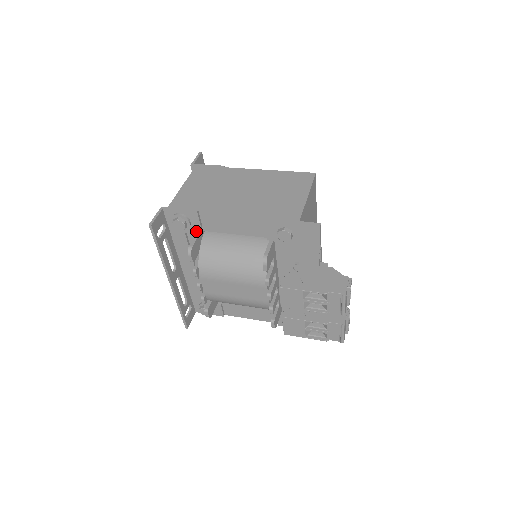
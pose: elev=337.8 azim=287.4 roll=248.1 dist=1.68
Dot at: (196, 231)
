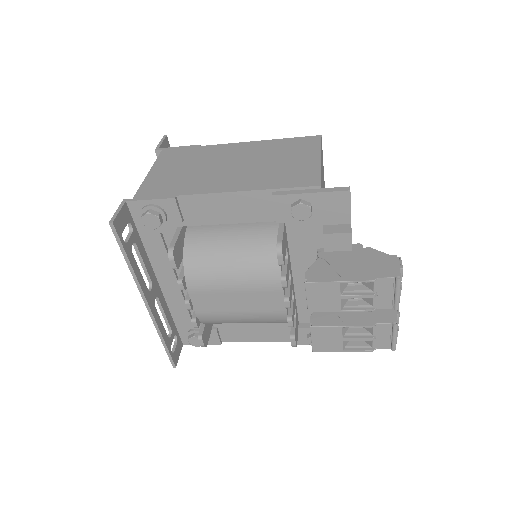
Dot at: (175, 228)
